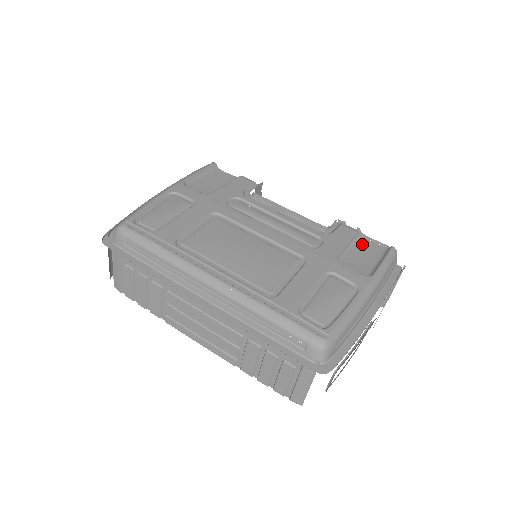
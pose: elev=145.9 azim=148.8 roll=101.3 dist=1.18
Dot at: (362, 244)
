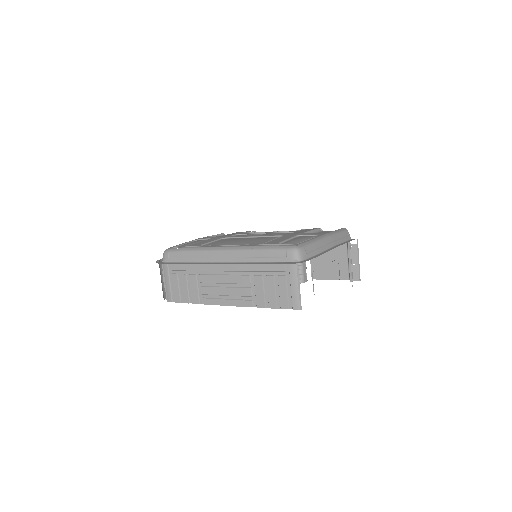
Dot at: (323, 232)
